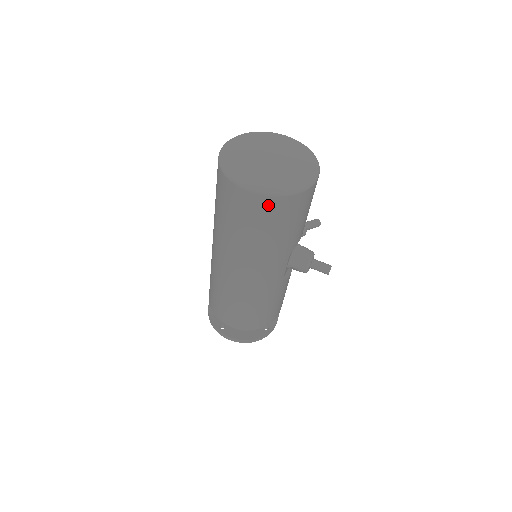
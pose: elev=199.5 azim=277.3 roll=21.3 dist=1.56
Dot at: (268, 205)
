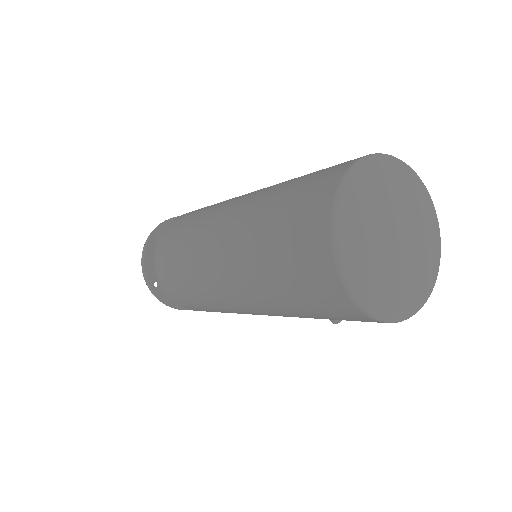
Dot at: (363, 319)
